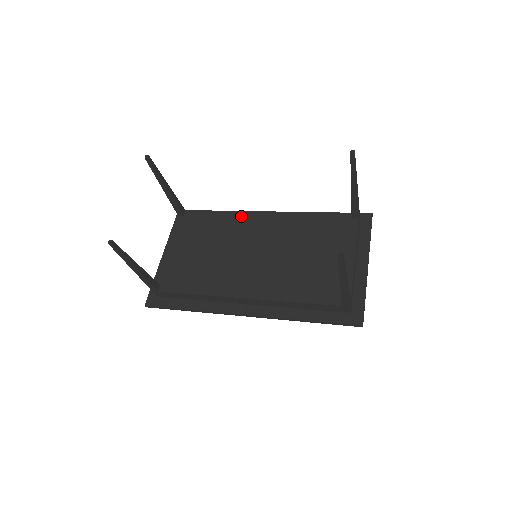
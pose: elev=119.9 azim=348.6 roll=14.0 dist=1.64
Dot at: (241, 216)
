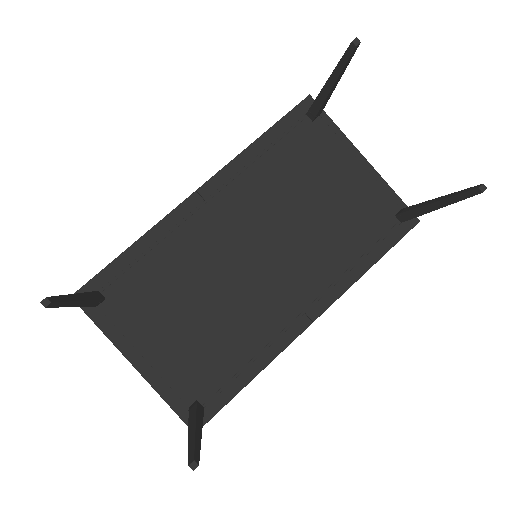
Dot at: (185, 229)
